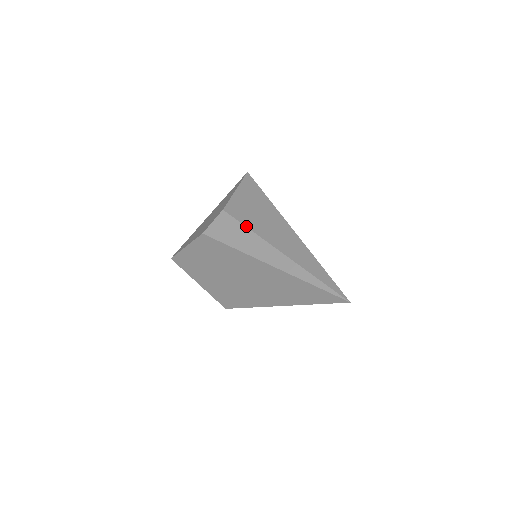
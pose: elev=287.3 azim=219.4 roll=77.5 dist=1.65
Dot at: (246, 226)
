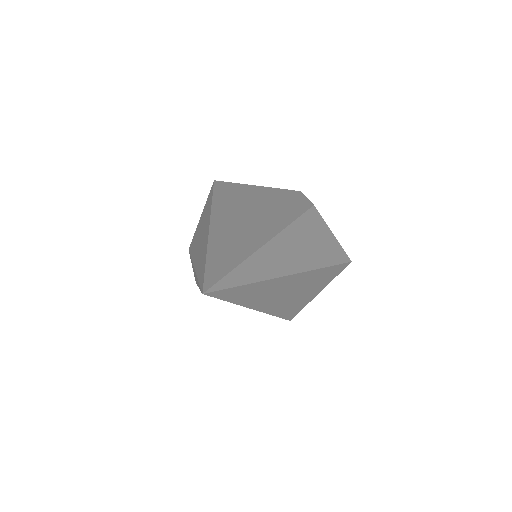
Dot at: (190, 256)
